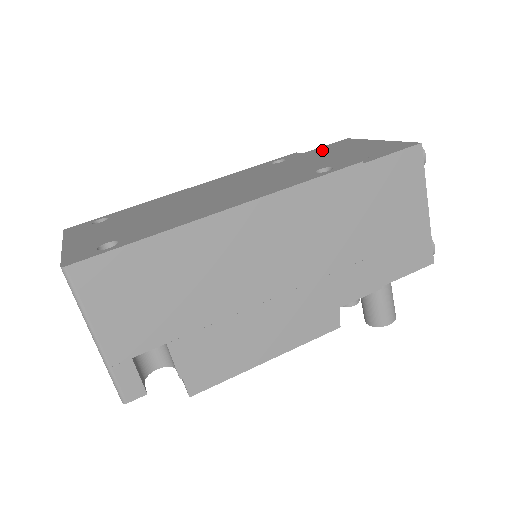
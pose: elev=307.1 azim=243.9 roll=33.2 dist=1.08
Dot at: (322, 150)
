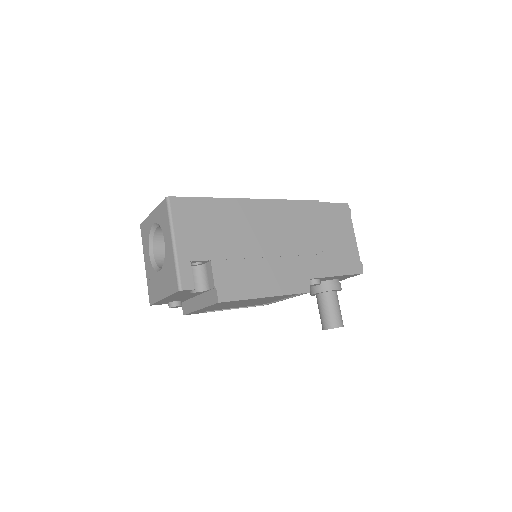
Dot at: occluded
